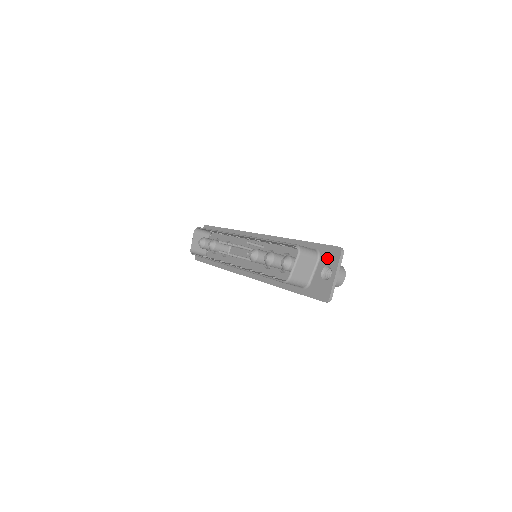
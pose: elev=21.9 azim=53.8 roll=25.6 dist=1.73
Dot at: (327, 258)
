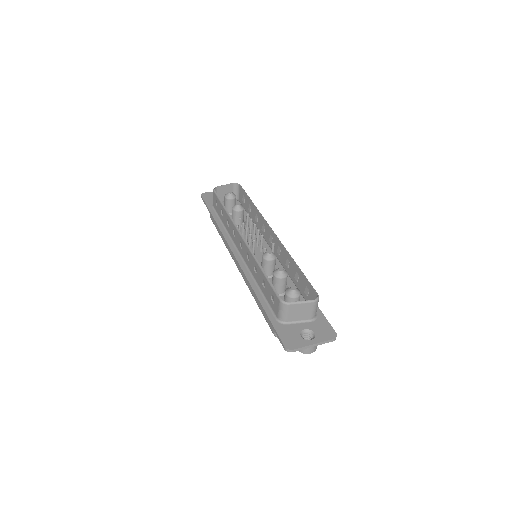
Dot at: (319, 328)
